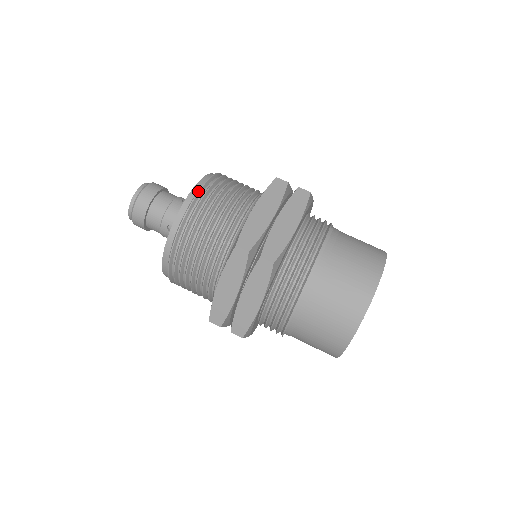
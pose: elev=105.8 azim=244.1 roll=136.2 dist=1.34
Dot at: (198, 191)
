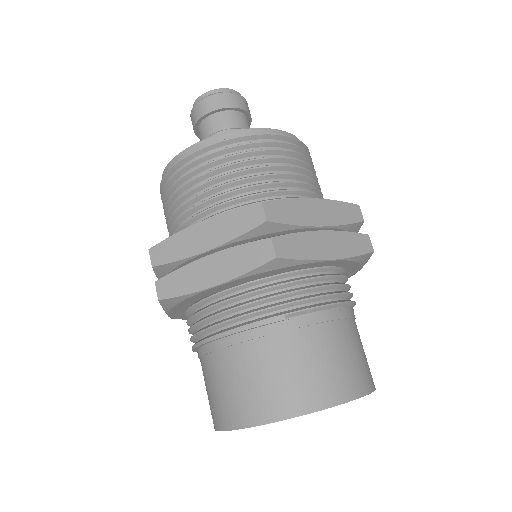
Dot at: (194, 151)
